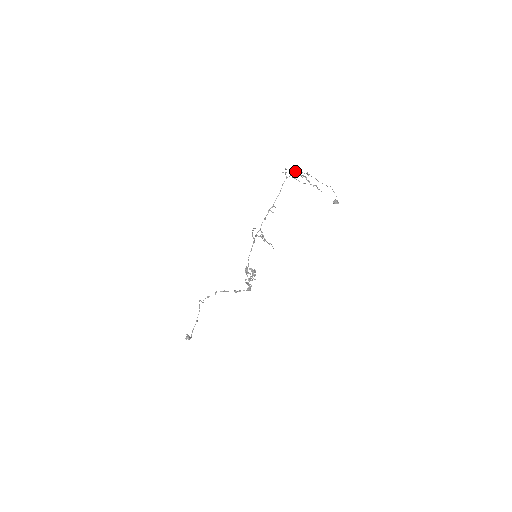
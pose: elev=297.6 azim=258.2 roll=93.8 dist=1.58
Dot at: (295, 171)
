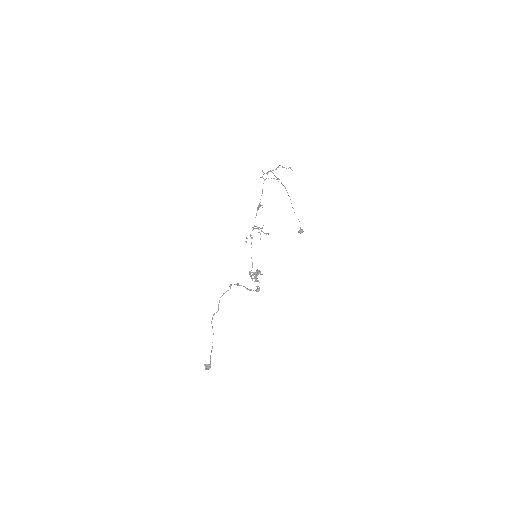
Dot at: (270, 171)
